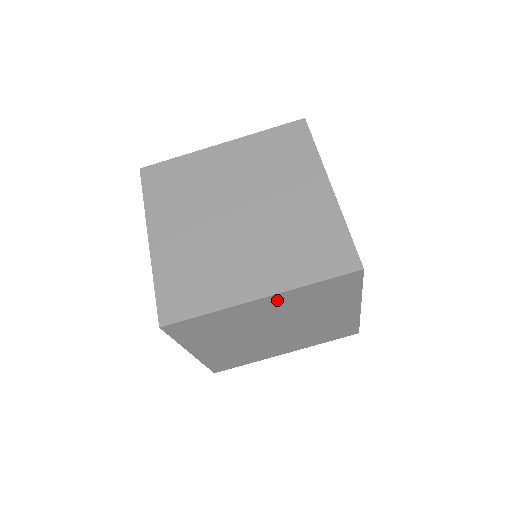
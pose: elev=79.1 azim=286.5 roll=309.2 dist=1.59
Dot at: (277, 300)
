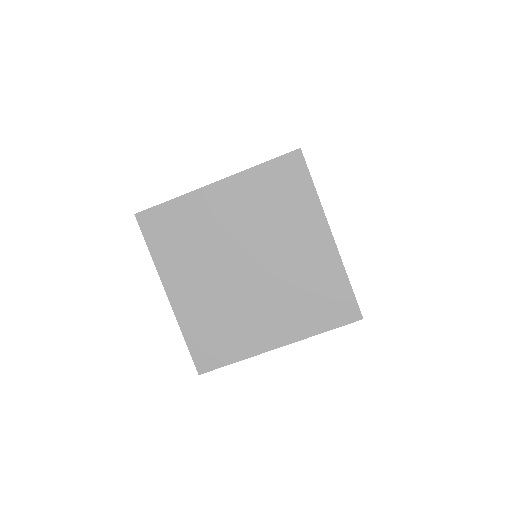
Dot at: occluded
